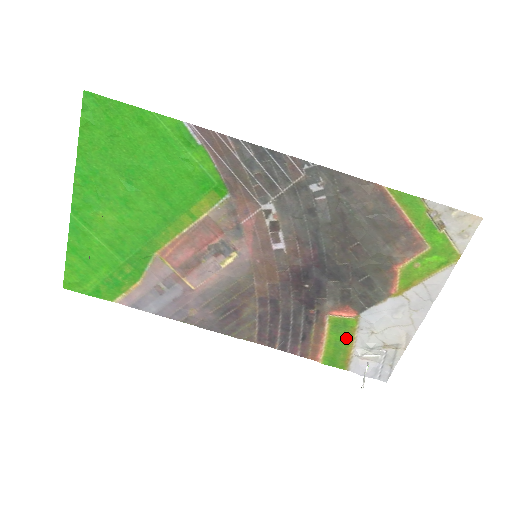
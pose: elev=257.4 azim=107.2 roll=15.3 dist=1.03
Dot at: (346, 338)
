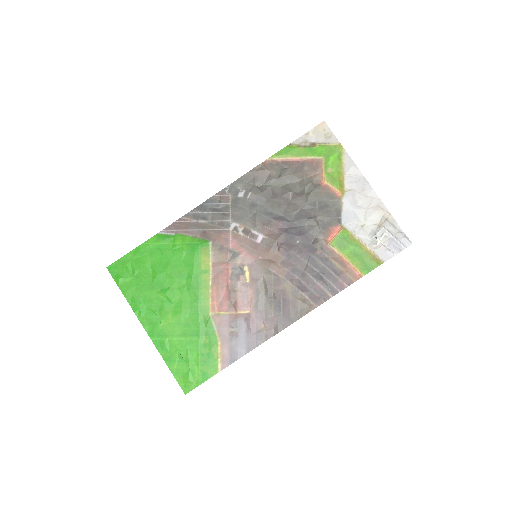
Dot at: (354, 245)
